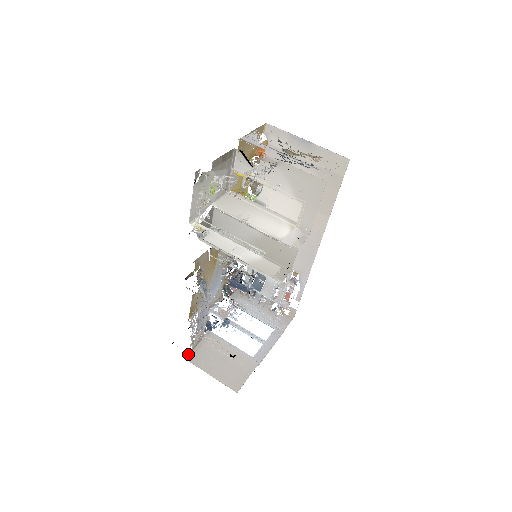
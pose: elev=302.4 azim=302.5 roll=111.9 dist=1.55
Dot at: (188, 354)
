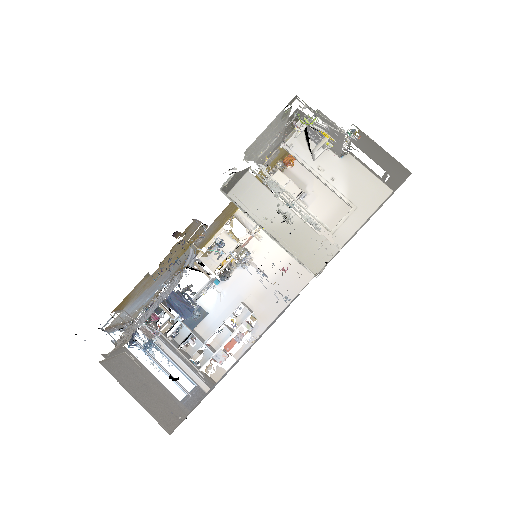
Dot at: (104, 354)
